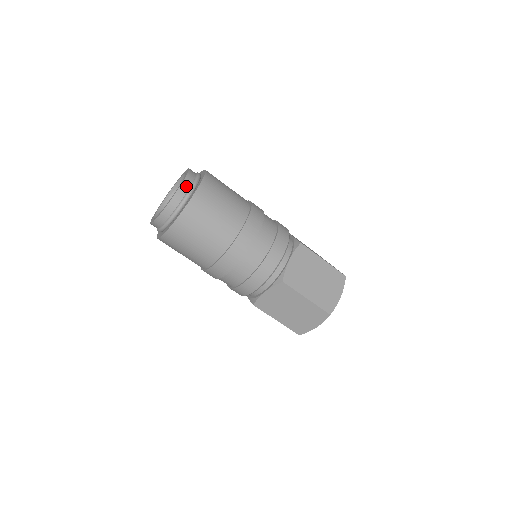
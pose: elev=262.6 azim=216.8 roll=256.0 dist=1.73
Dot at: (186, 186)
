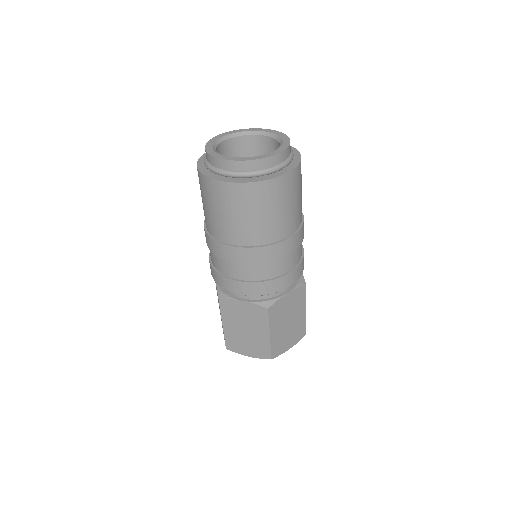
Dot at: (280, 159)
